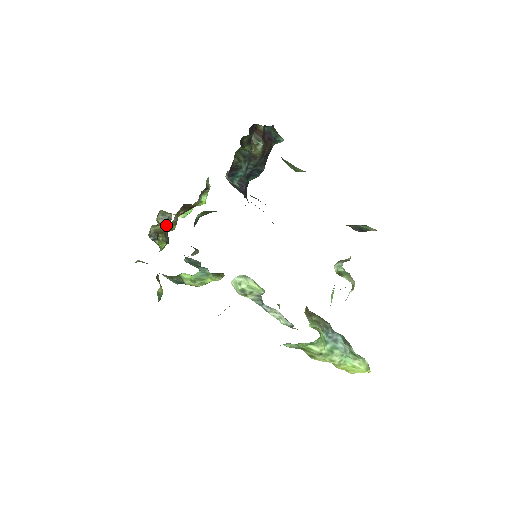
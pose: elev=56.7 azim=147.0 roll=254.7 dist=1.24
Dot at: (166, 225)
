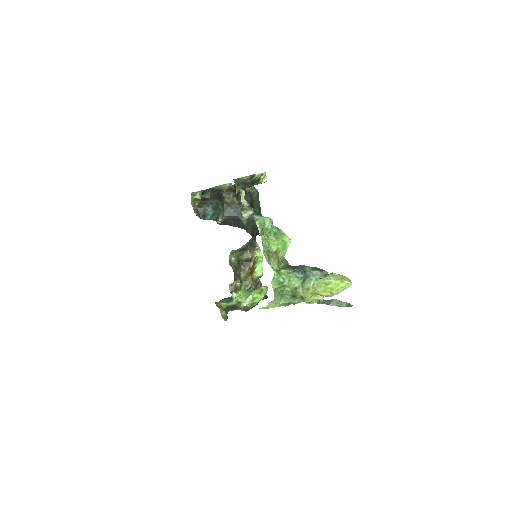
Dot at: (239, 281)
